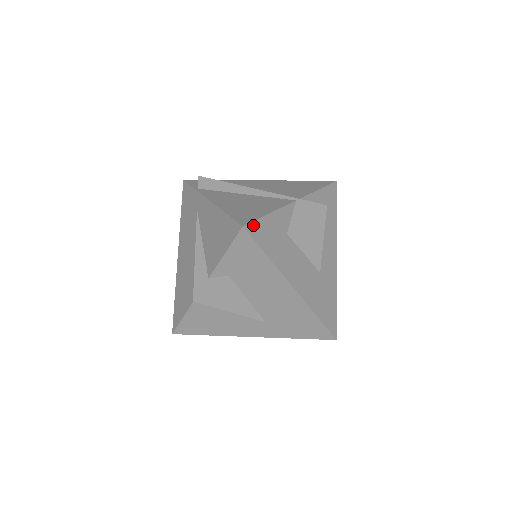
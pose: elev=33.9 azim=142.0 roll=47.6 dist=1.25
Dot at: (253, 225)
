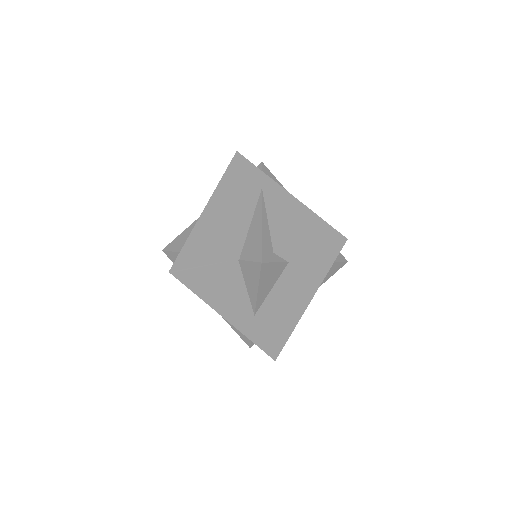
Dot at: occluded
